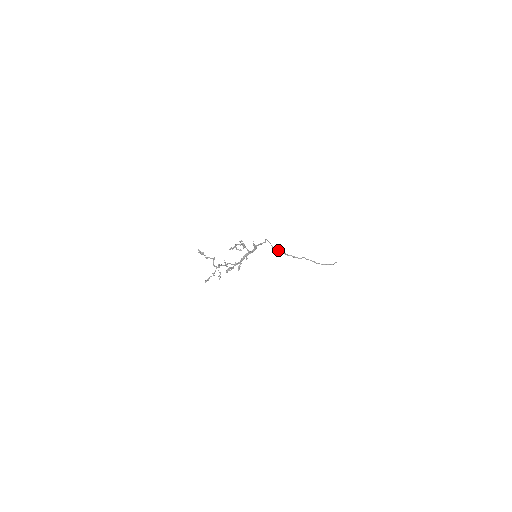
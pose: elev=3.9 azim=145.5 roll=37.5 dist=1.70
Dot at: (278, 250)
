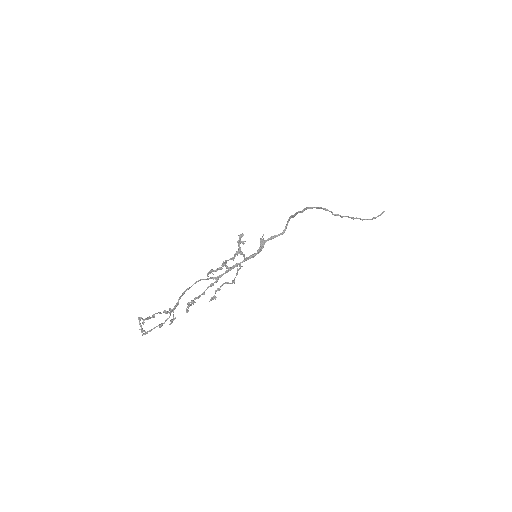
Dot at: (306, 207)
